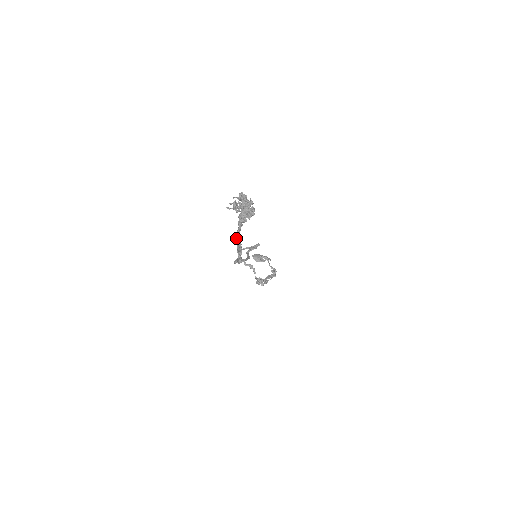
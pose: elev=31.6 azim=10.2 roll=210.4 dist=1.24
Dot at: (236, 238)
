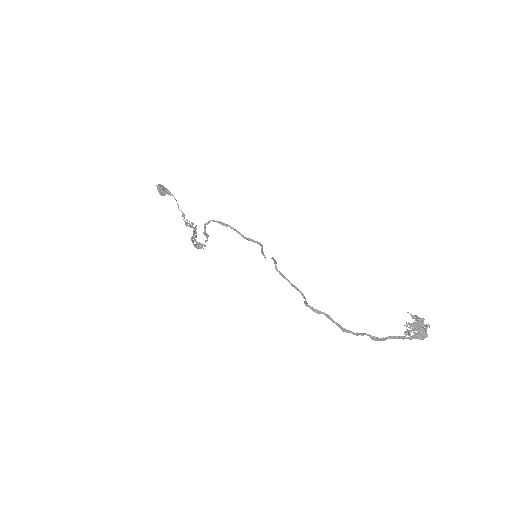
Dot at: (388, 338)
